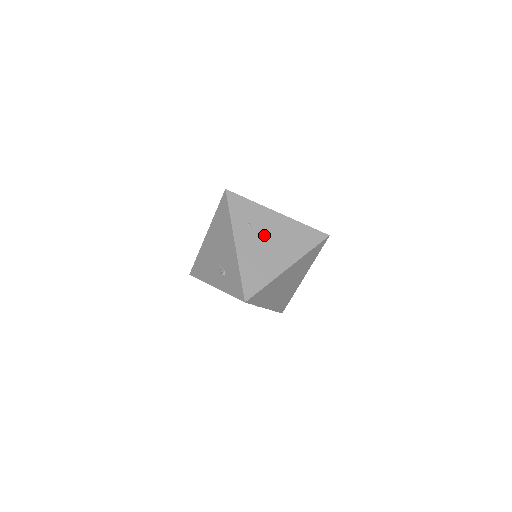
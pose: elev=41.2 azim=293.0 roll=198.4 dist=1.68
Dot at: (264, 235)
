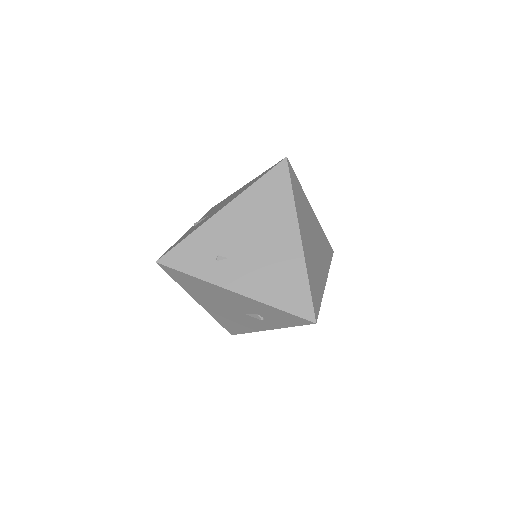
Dot at: (242, 247)
